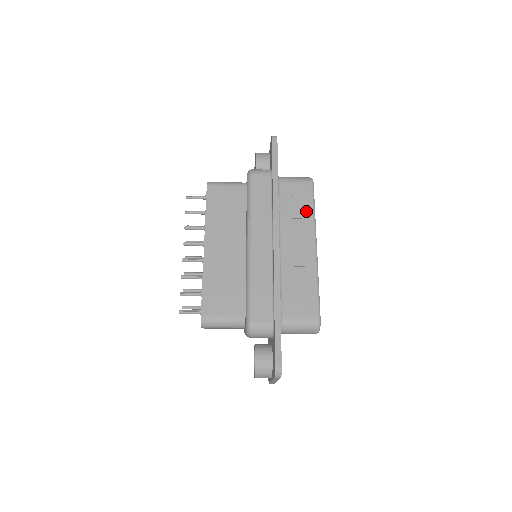
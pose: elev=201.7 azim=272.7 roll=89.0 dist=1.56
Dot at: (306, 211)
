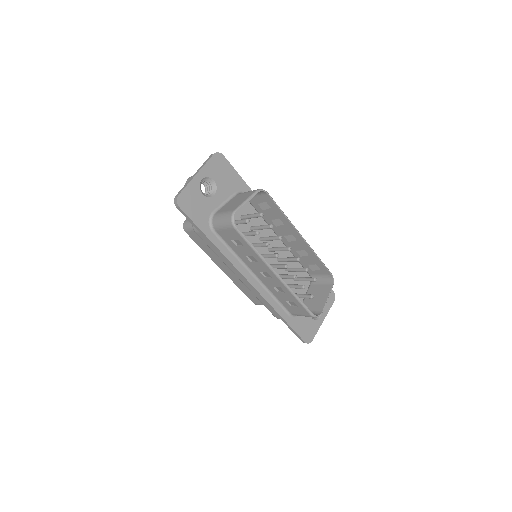
Dot at: (249, 251)
